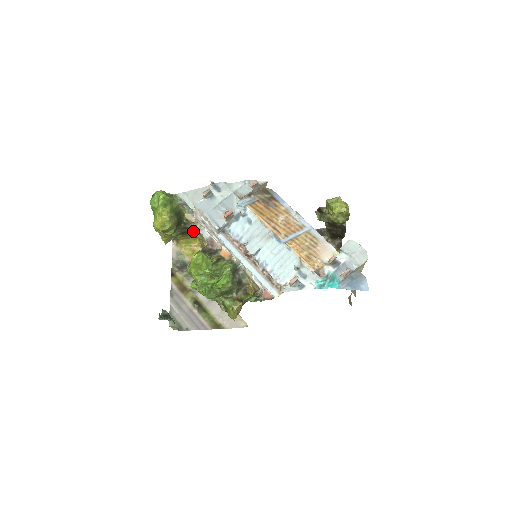
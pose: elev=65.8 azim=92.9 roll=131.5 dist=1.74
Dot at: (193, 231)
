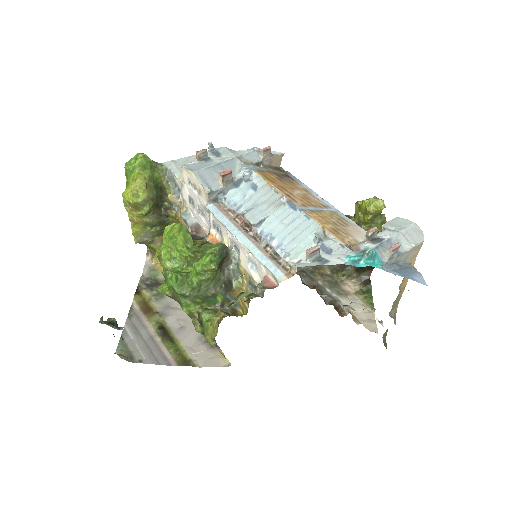
Dot at: occluded
